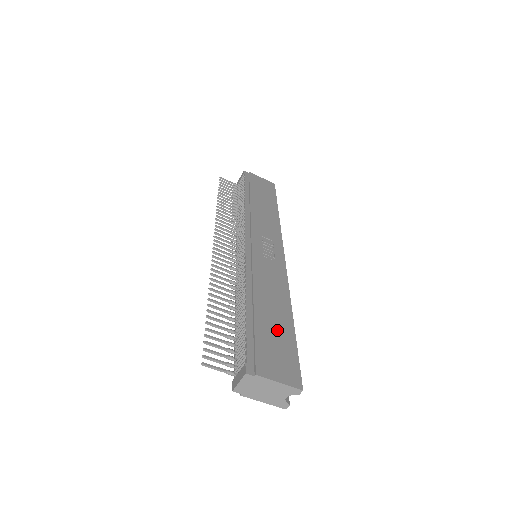
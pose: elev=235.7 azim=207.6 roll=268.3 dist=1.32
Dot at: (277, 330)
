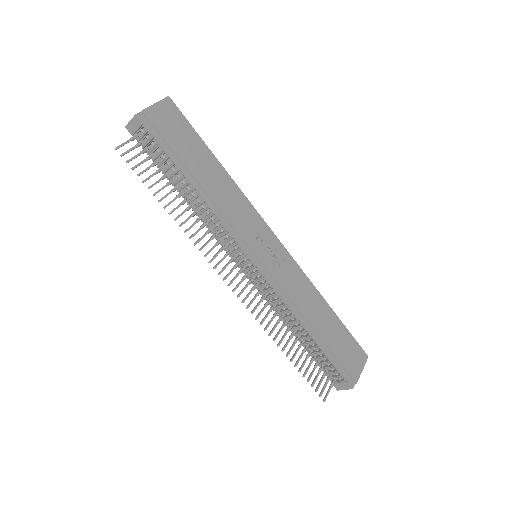
Dot at: (335, 333)
